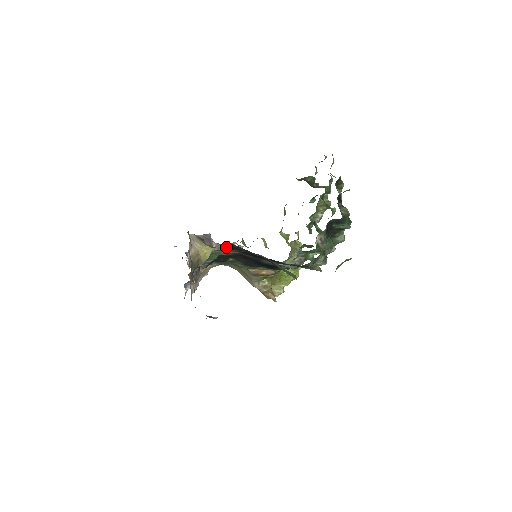
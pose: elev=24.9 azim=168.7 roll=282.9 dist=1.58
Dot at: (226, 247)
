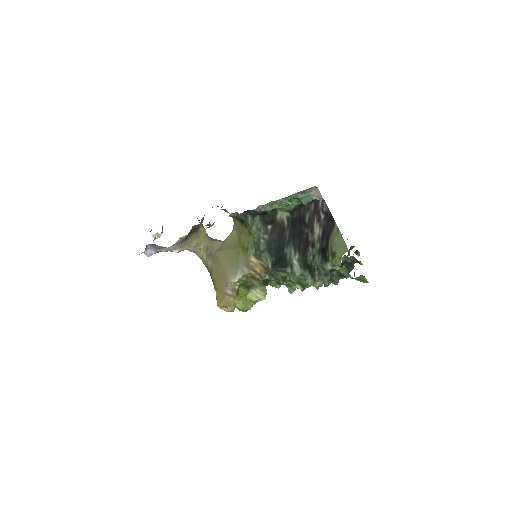
Dot at: occluded
